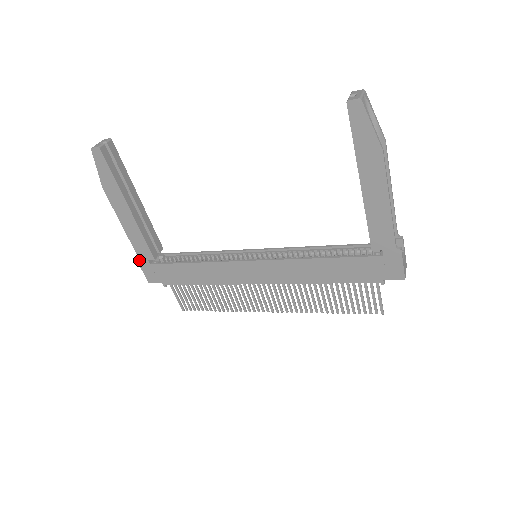
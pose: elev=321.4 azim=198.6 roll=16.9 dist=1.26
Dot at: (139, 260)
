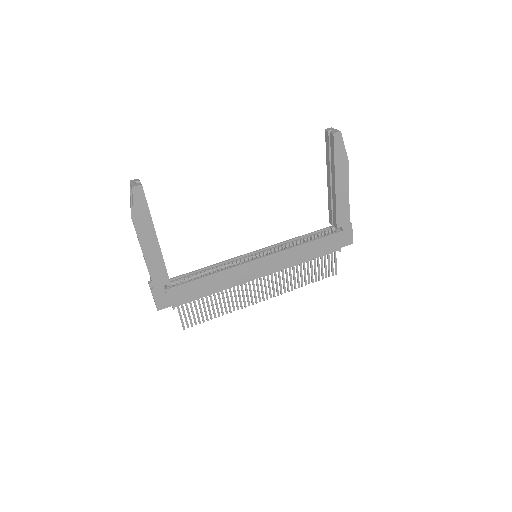
Dot at: (153, 289)
